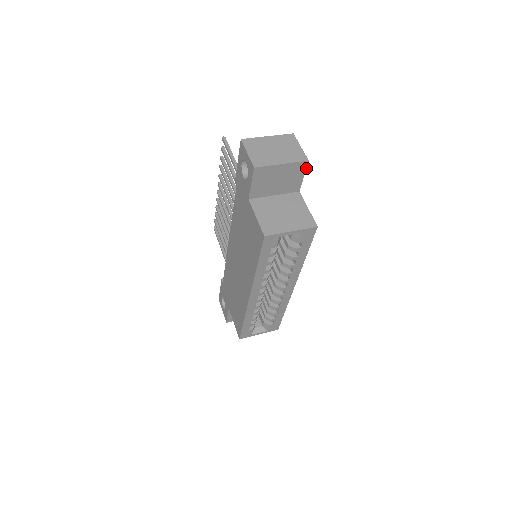
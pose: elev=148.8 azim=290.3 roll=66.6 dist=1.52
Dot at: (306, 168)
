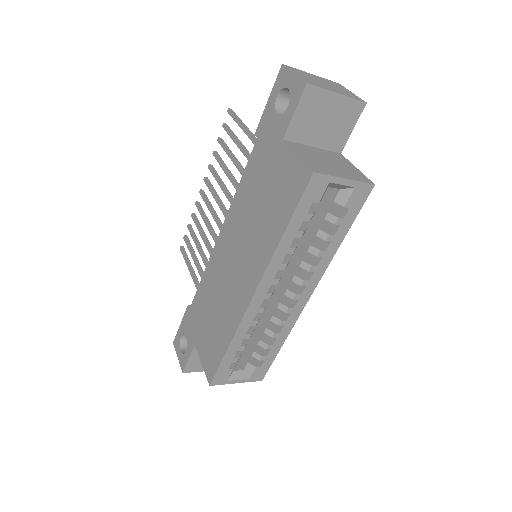
Dot at: occluded
